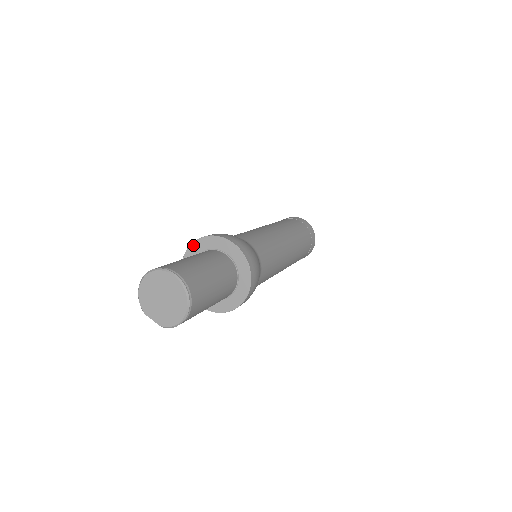
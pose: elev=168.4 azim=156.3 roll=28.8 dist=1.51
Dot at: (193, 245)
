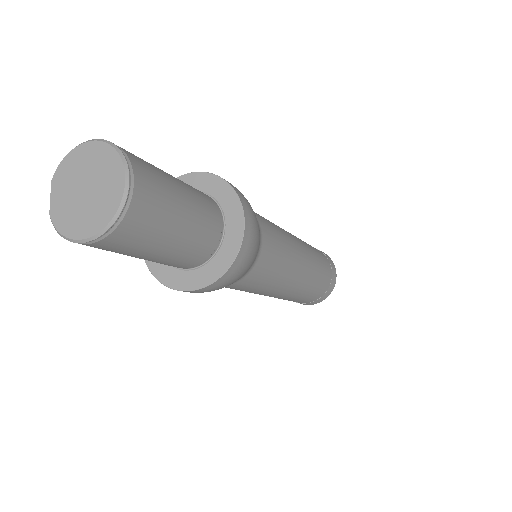
Dot at: (206, 175)
